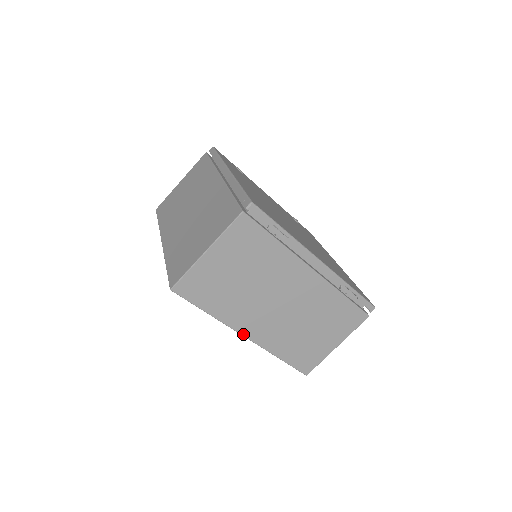
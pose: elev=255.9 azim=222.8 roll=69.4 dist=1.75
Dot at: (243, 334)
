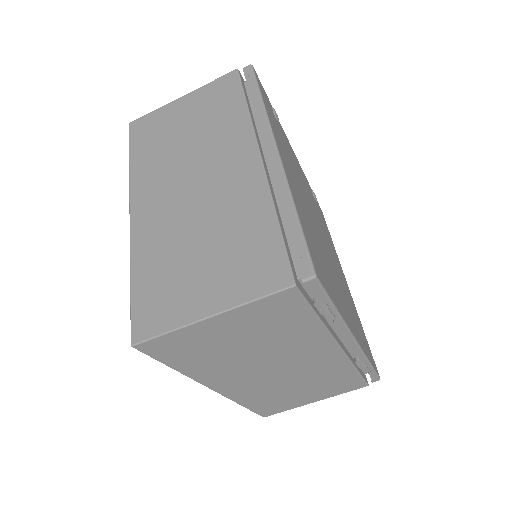
Dot at: (212, 388)
